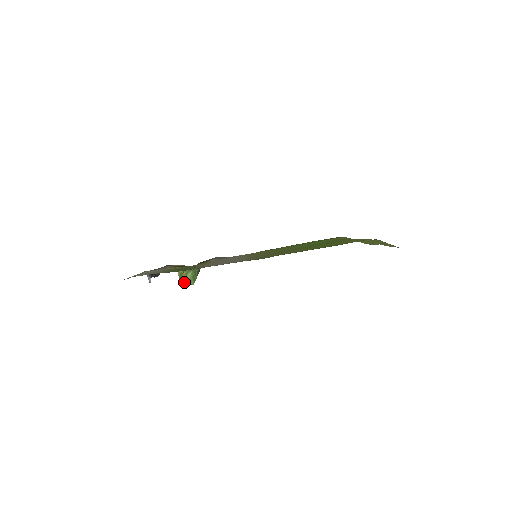
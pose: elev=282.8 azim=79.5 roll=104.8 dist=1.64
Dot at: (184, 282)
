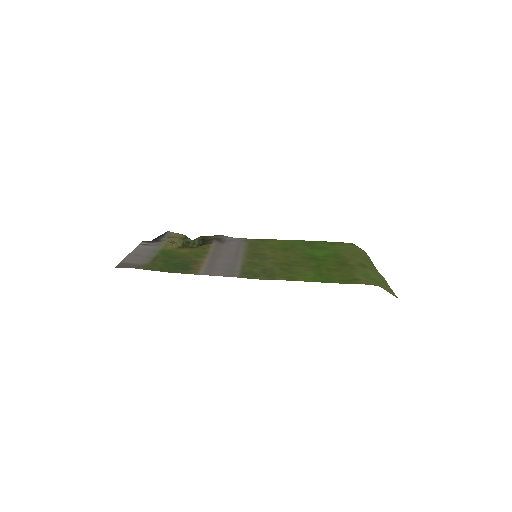
Dot at: occluded
